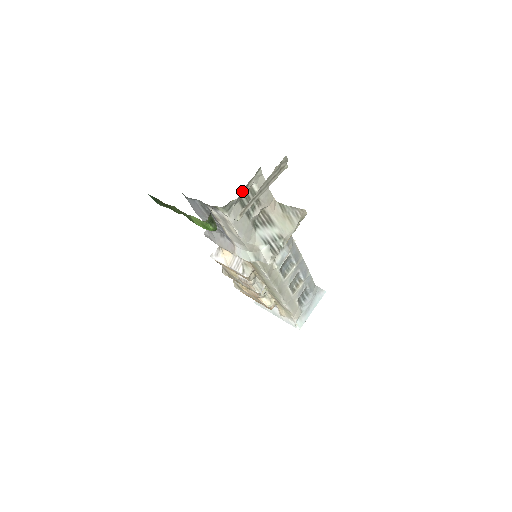
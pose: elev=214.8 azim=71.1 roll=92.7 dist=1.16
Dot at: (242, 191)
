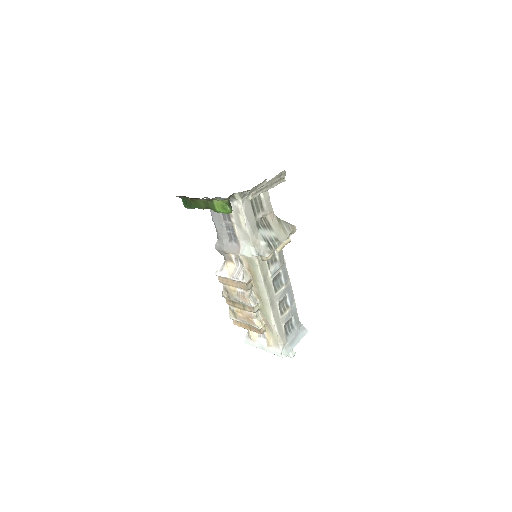
Dot at: (253, 188)
